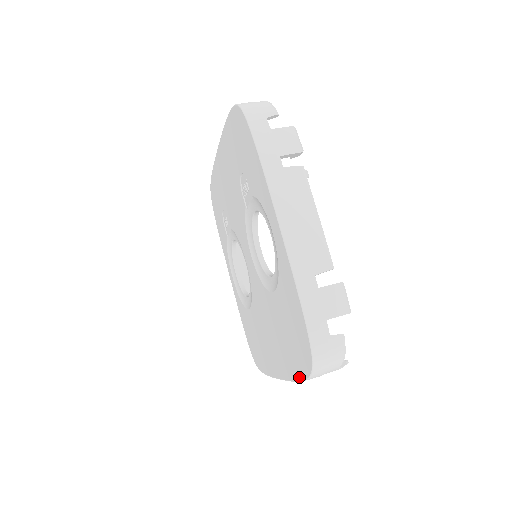
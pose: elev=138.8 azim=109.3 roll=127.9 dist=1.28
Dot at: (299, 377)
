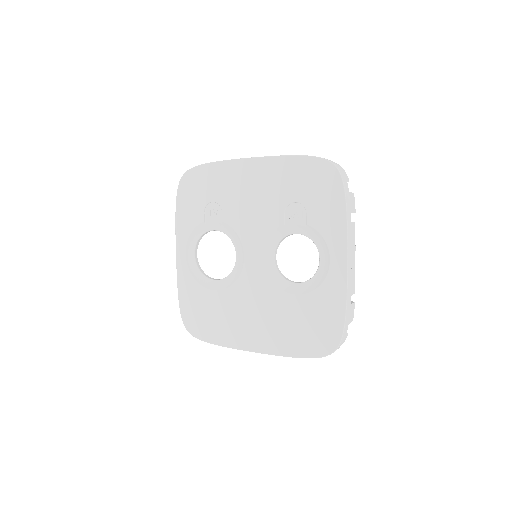
Dot at: (301, 355)
